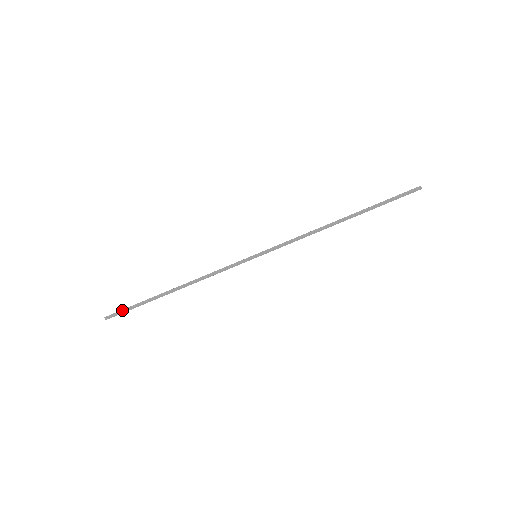
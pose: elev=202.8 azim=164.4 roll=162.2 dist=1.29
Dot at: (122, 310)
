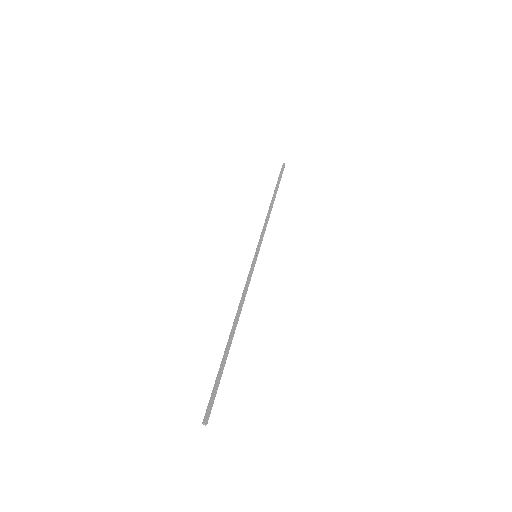
Dot at: occluded
